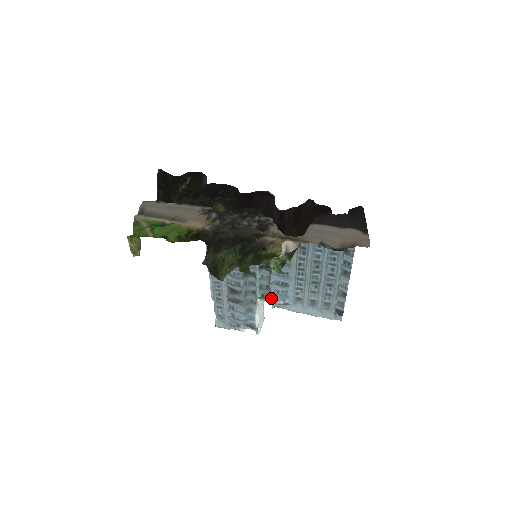
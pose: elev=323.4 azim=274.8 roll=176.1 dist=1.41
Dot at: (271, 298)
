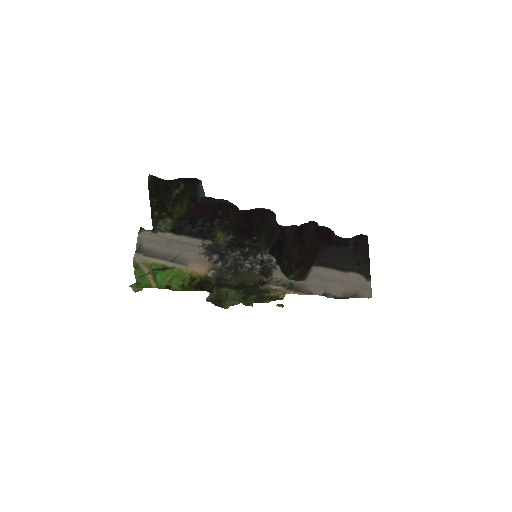
Dot at: occluded
